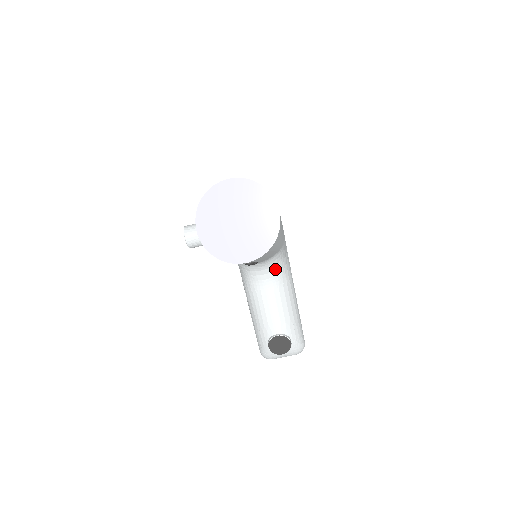
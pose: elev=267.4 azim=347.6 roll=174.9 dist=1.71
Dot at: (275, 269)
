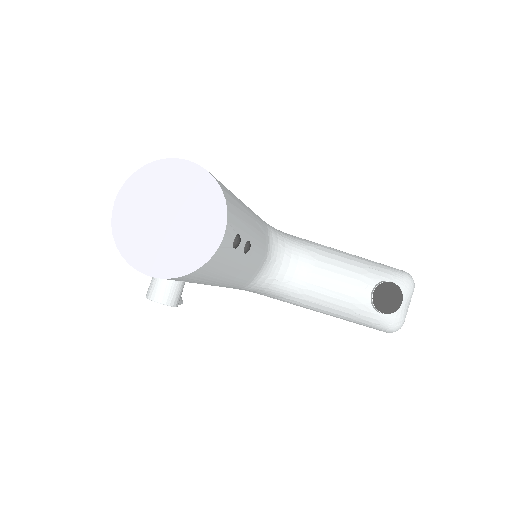
Dot at: (290, 250)
